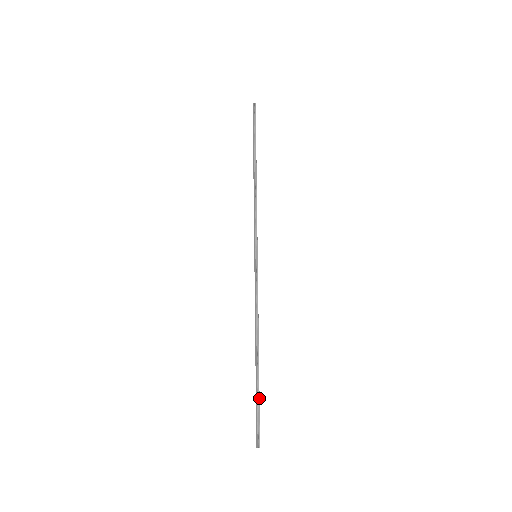
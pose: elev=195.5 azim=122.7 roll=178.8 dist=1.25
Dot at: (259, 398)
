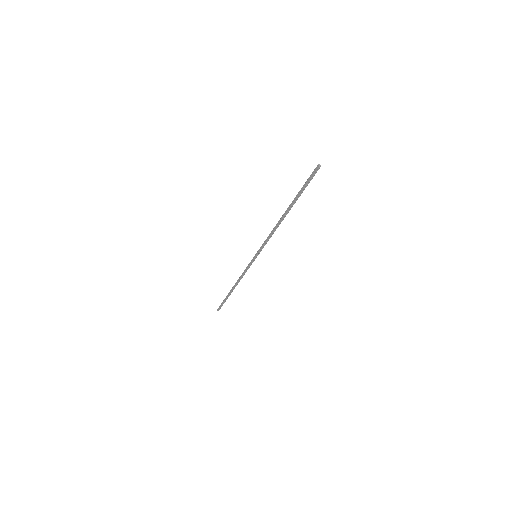
Dot at: occluded
